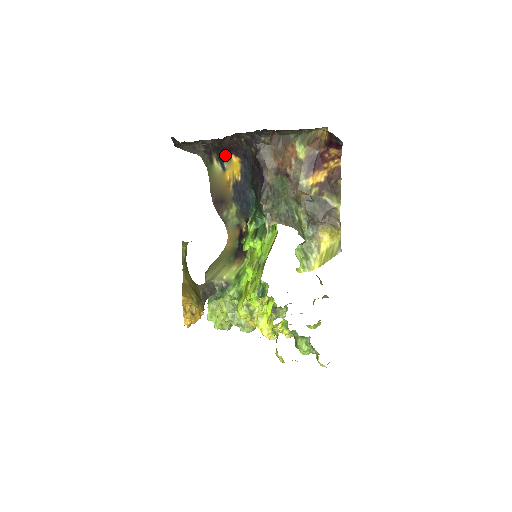
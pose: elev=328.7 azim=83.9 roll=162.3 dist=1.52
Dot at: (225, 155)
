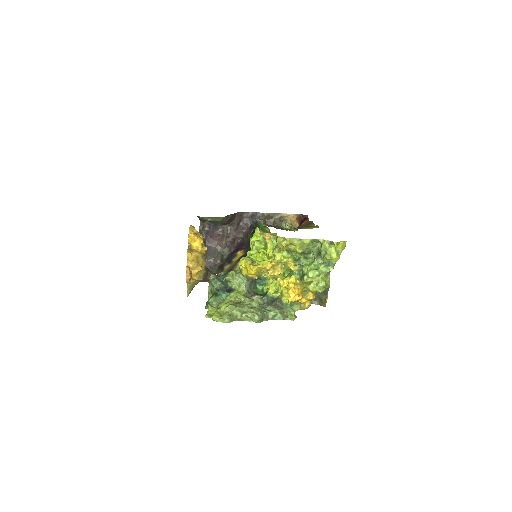
Dot at: (233, 256)
